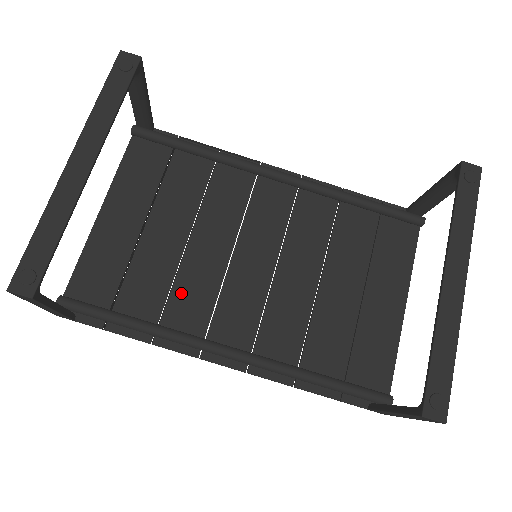
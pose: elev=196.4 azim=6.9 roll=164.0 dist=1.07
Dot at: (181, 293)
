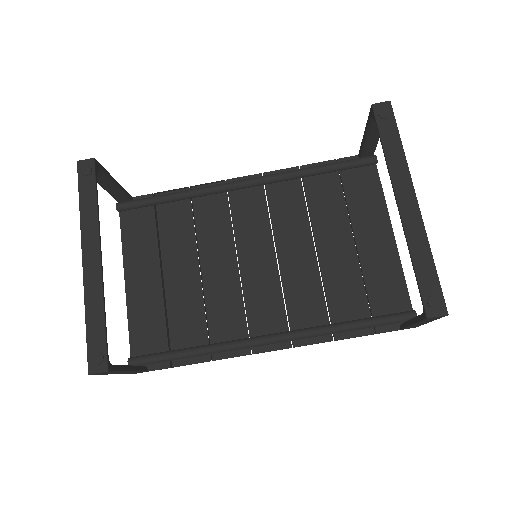
Dot at: (215, 312)
